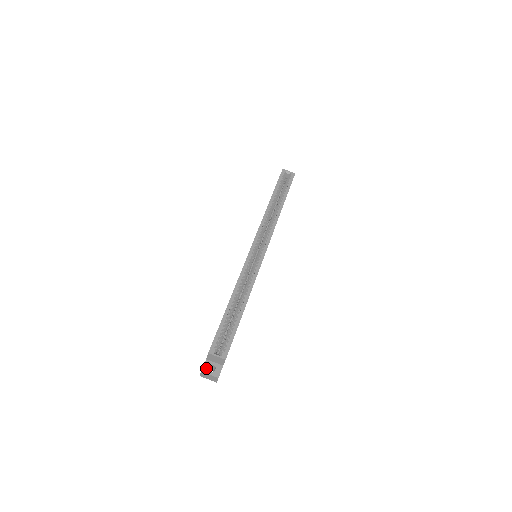
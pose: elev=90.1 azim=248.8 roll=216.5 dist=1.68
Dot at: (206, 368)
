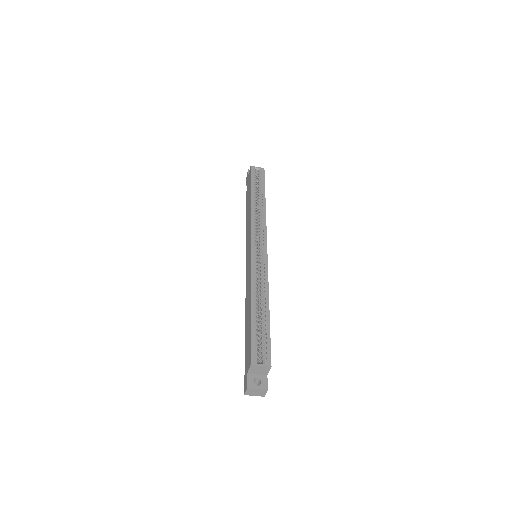
Dot at: (251, 383)
